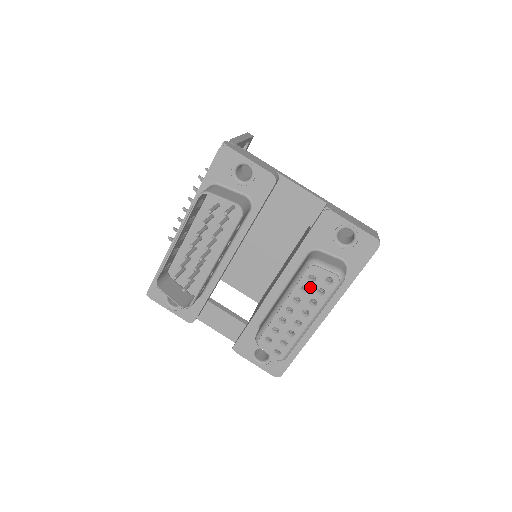
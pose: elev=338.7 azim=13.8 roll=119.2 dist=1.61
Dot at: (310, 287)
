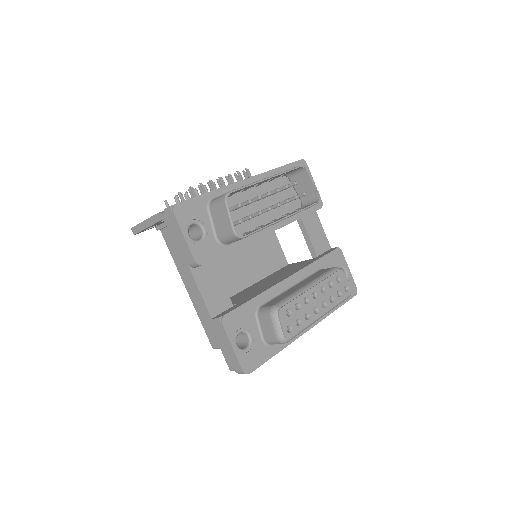
Dot at: (335, 285)
